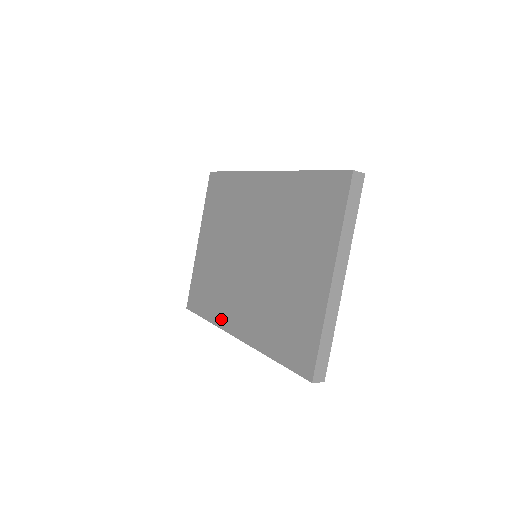
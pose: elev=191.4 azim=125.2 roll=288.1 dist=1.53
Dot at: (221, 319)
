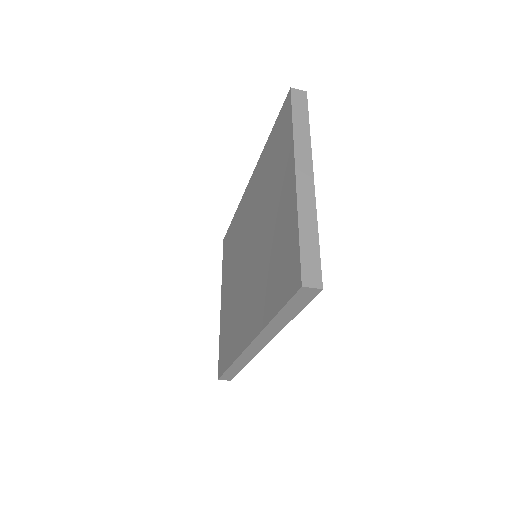
Dot at: (238, 346)
